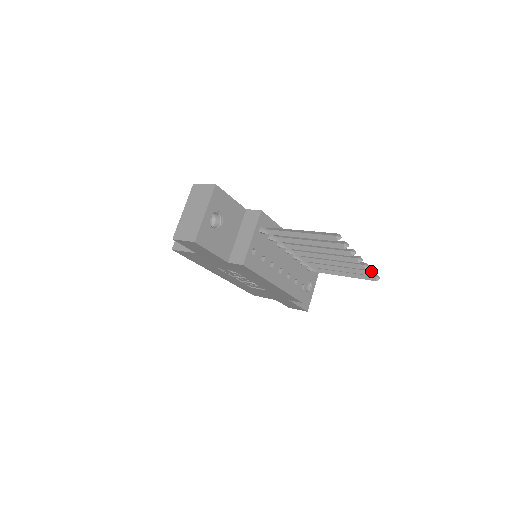
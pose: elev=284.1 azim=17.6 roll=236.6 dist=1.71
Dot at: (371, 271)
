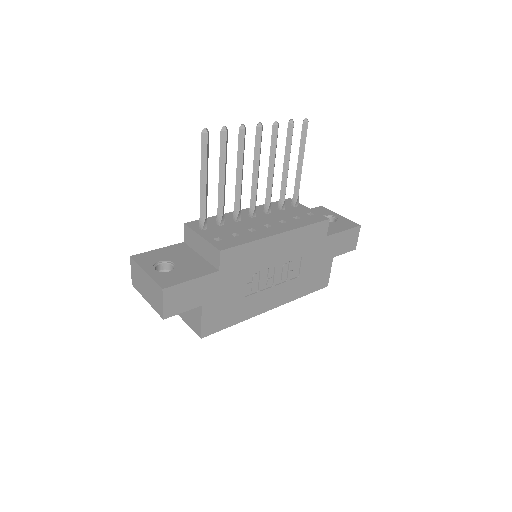
Dot at: (288, 122)
